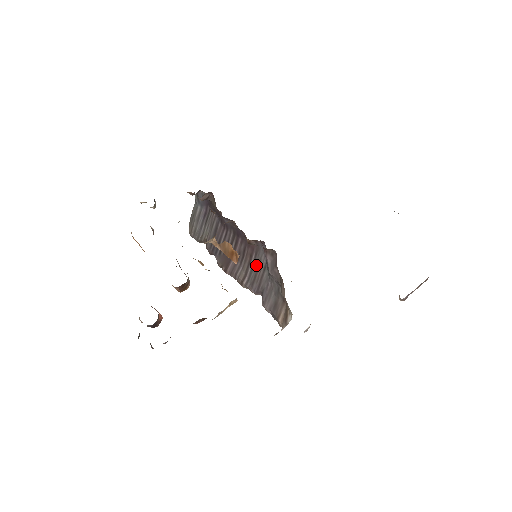
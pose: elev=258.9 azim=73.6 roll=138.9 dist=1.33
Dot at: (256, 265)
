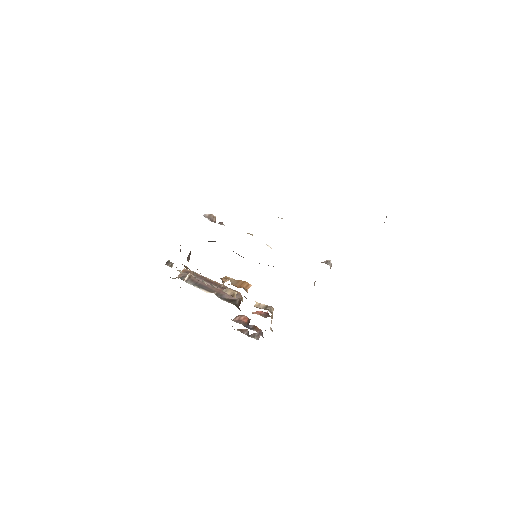
Dot at: occluded
